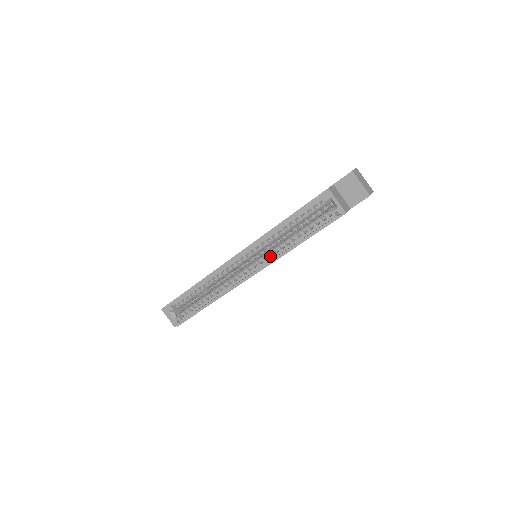
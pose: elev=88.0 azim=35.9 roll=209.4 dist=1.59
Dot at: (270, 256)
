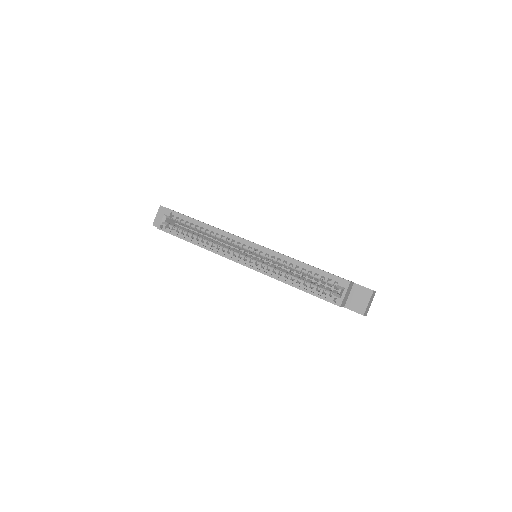
Dot at: (267, 269)
